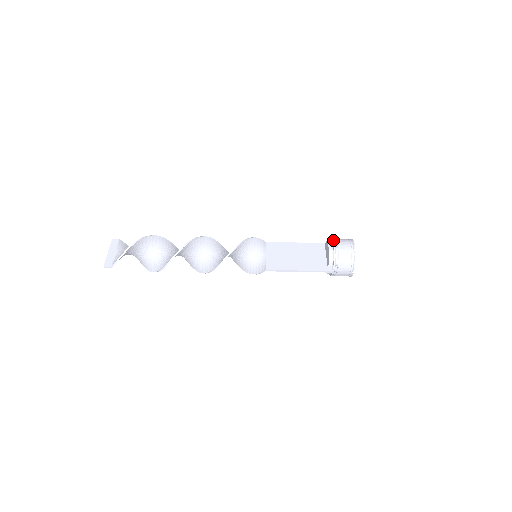
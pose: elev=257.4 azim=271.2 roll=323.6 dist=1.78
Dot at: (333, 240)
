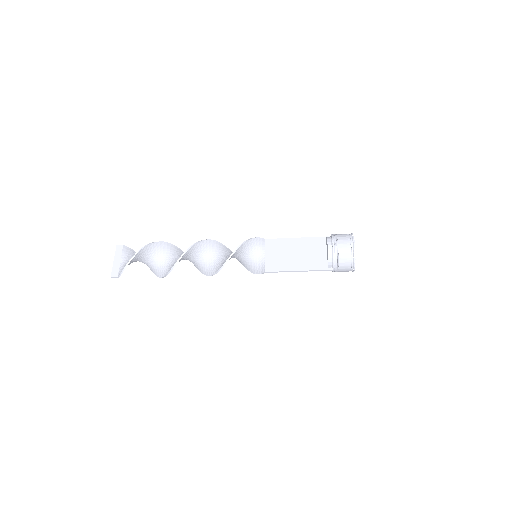
Dot at: (332, 237)
